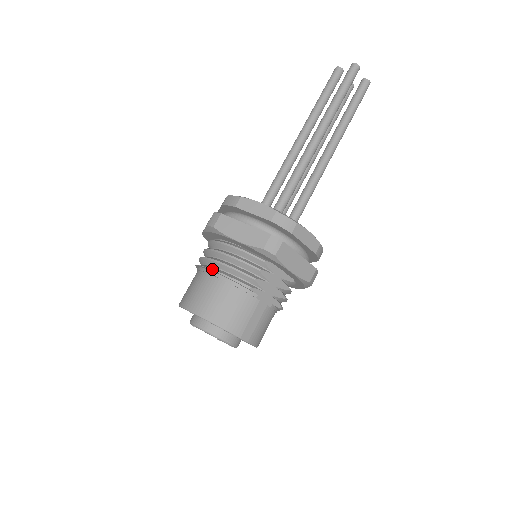
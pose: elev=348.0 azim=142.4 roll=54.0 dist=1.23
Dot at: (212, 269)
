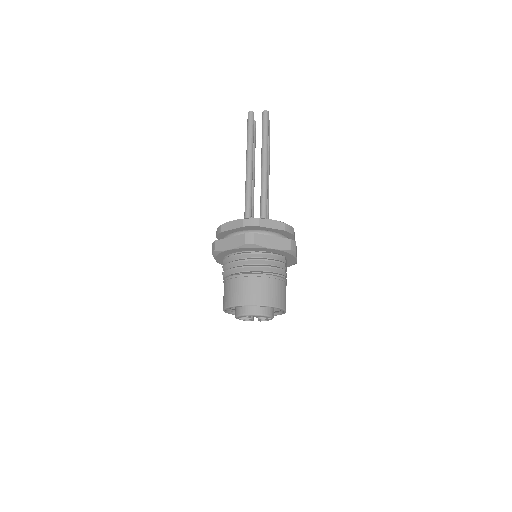
Dot at: (260, 272)
